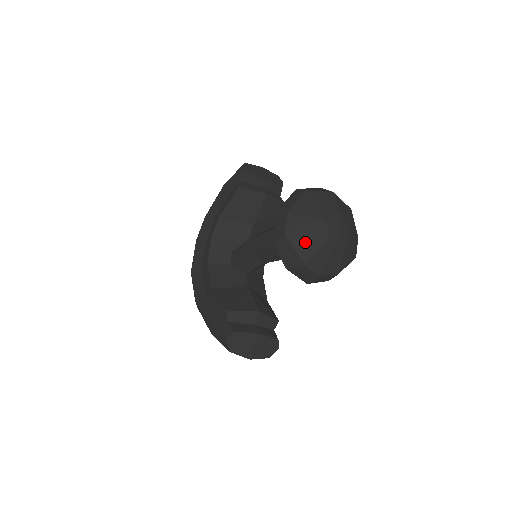
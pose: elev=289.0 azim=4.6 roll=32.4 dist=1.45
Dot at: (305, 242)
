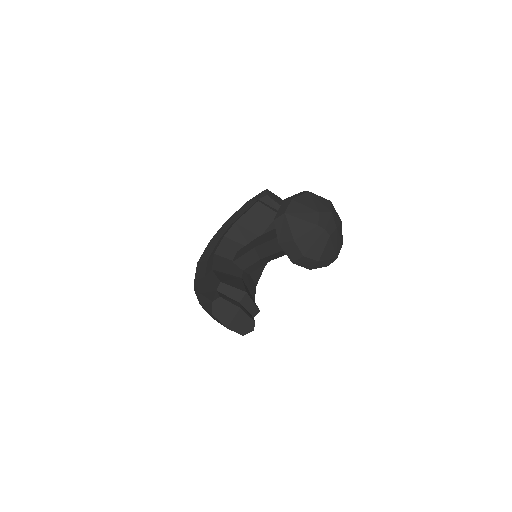
Dot at: (299, 223)
